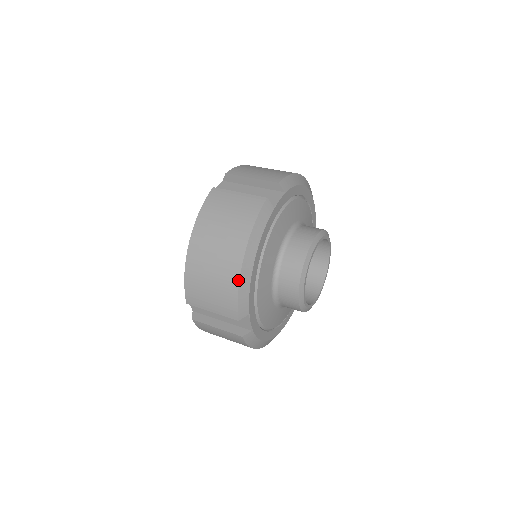
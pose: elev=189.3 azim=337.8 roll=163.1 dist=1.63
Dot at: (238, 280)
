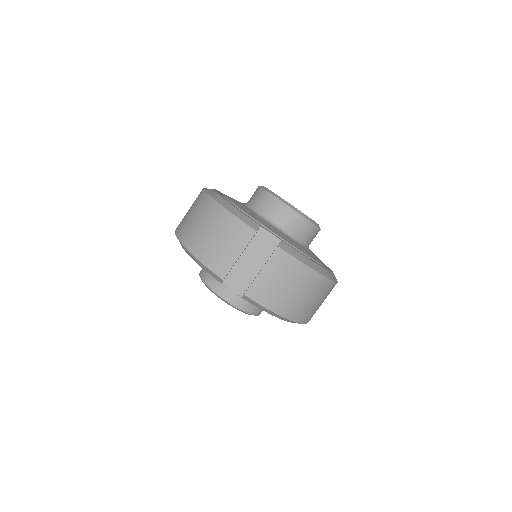
Dot at: (225, 209)
